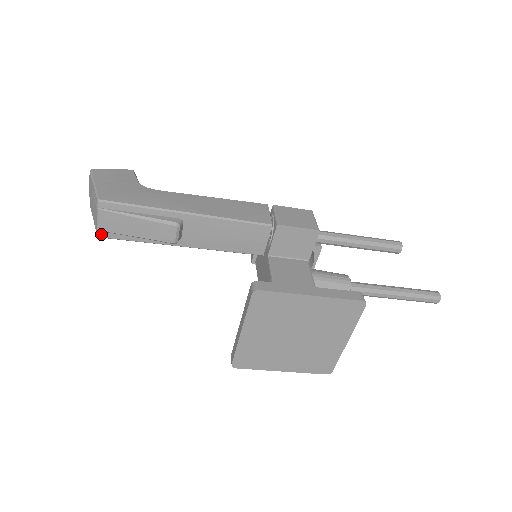
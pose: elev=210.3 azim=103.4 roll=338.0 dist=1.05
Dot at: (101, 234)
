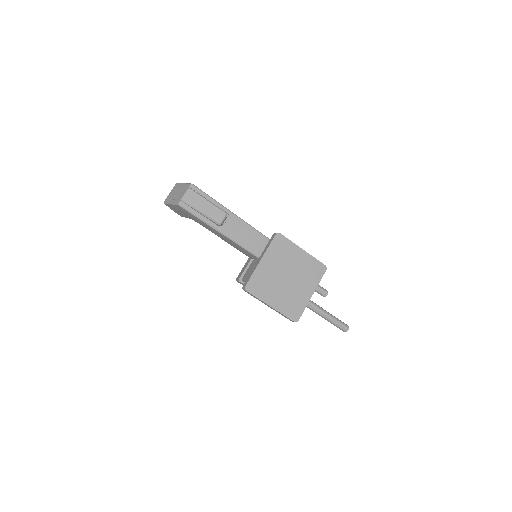
Dot at: (181, 203)
